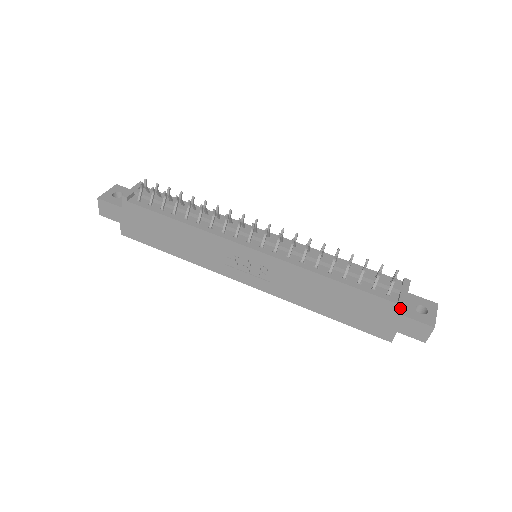
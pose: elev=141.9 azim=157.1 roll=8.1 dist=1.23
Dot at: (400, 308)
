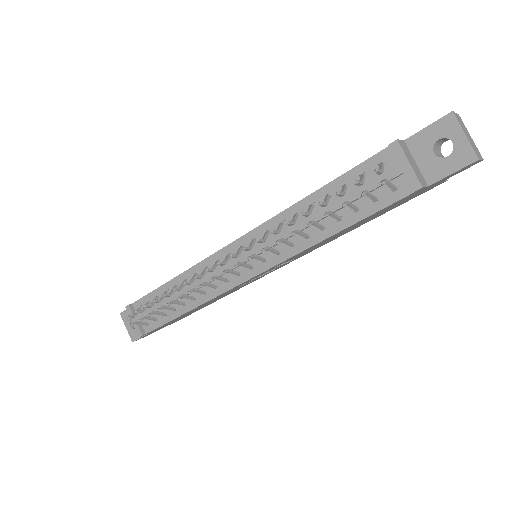
Dot at: (422, 189)
